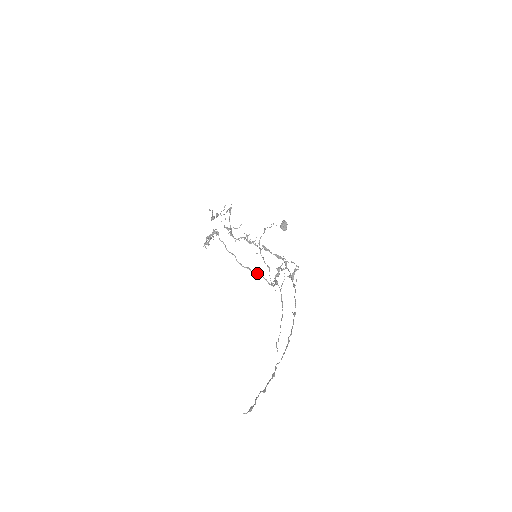
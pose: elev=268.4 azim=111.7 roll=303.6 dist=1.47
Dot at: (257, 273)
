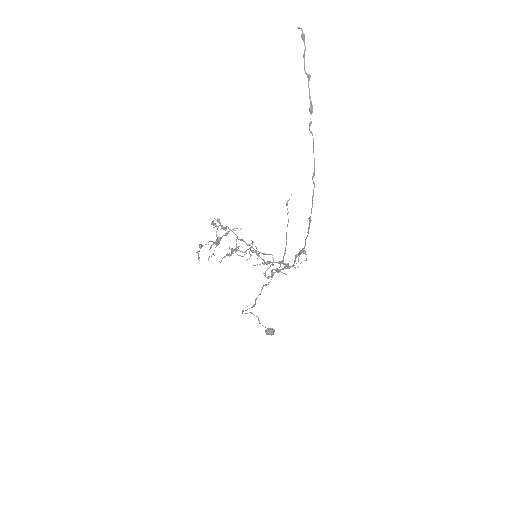
Dot at: (256, 251)
